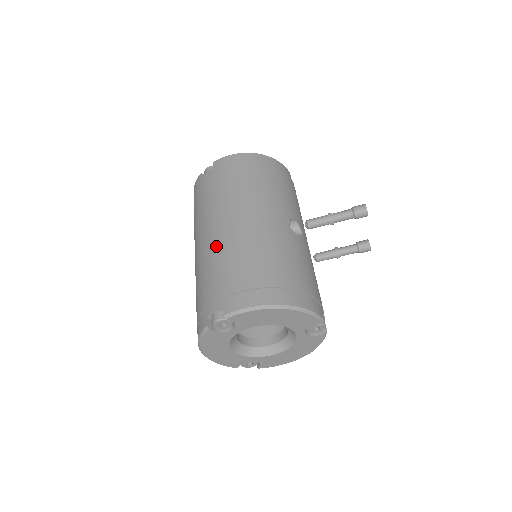
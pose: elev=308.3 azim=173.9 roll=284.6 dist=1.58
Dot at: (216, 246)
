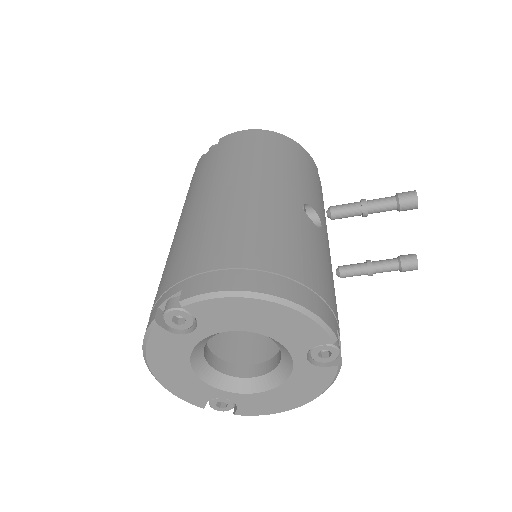
Dot at: (196, 219)
